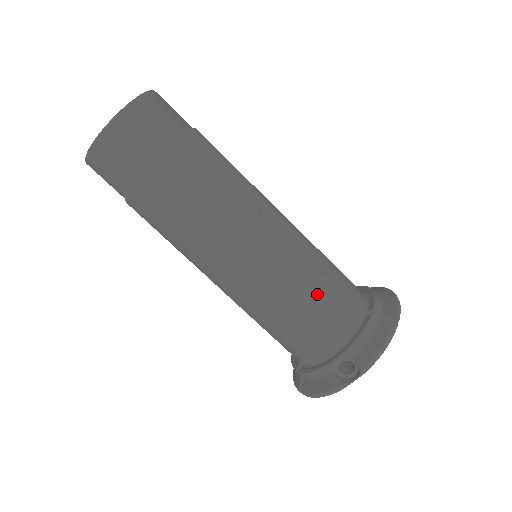
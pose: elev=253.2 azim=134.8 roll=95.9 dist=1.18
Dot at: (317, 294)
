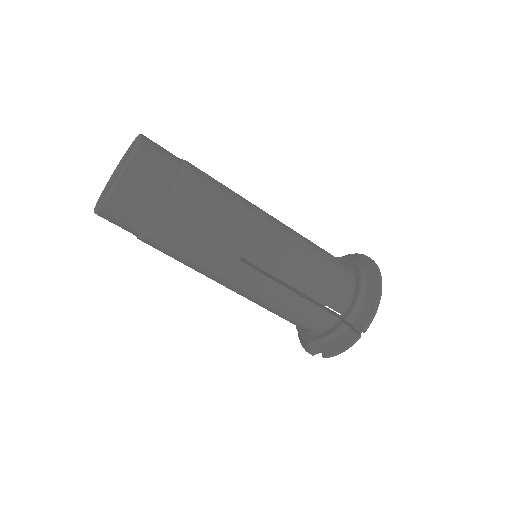
Dot at: (294, 309)
